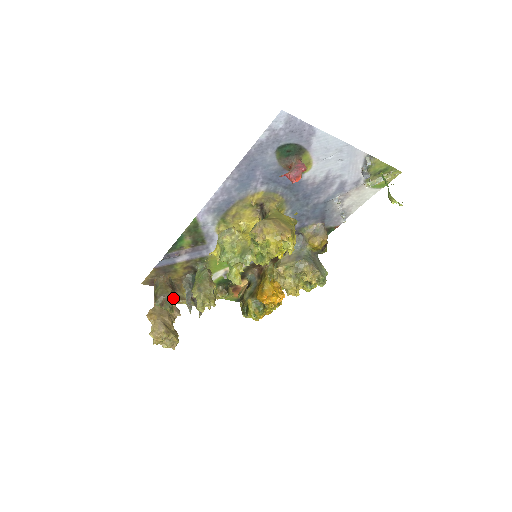
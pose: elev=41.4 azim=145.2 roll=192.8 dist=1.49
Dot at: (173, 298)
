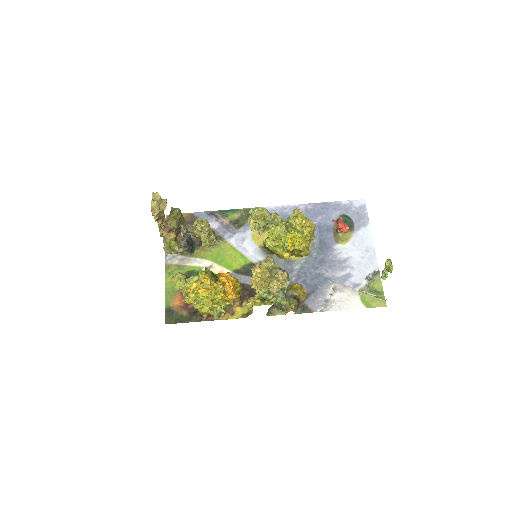
Dot at: (178, 223)
